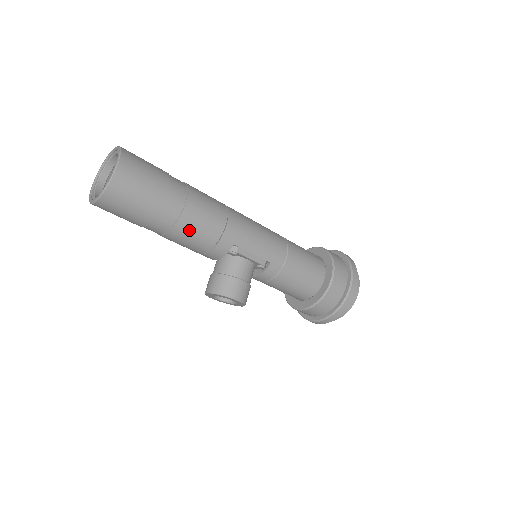
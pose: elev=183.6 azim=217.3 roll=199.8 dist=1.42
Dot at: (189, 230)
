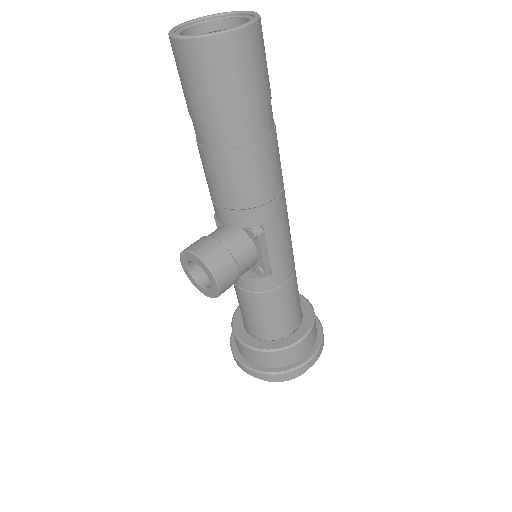
Dot at: (242, 168)
